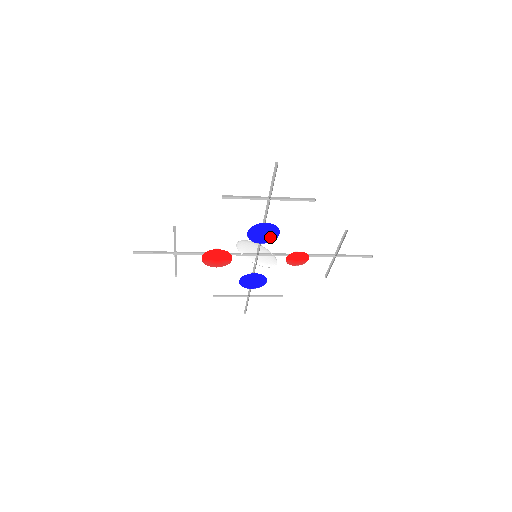
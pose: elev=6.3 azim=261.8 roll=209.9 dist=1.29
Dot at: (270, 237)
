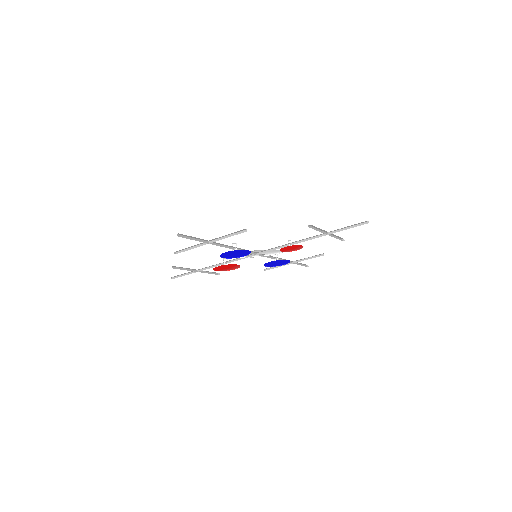
Dot at: (245, 253)
